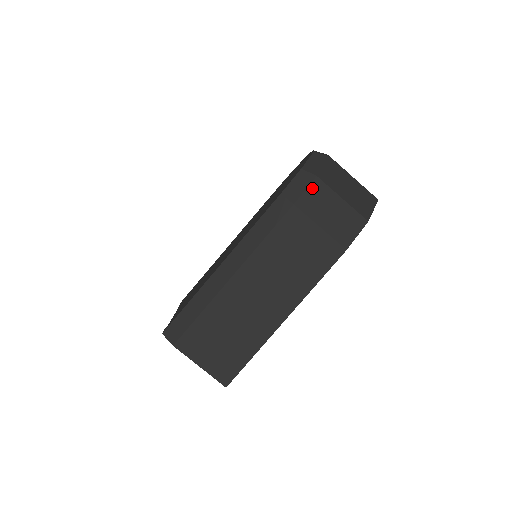
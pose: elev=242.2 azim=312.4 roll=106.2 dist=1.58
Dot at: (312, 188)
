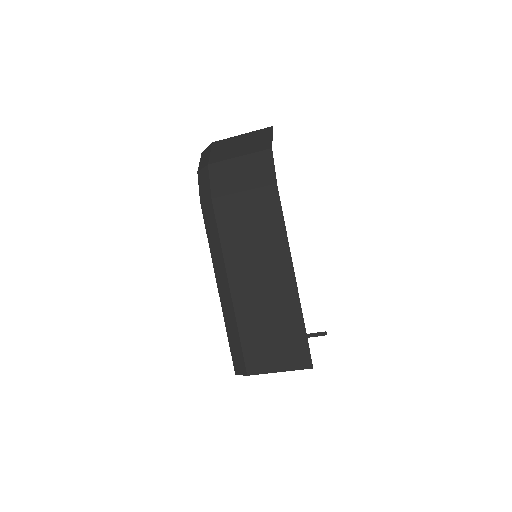
Dot at: (213, 175)
